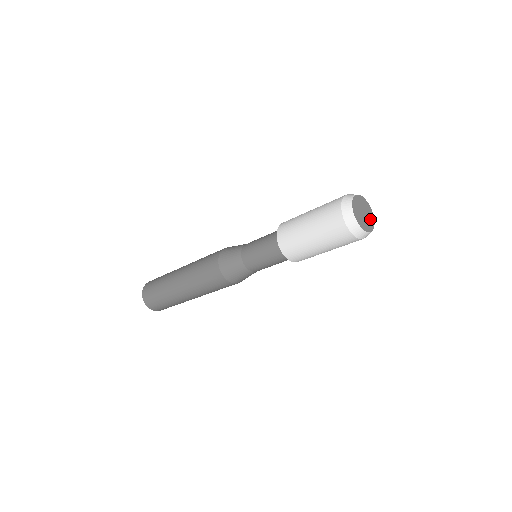
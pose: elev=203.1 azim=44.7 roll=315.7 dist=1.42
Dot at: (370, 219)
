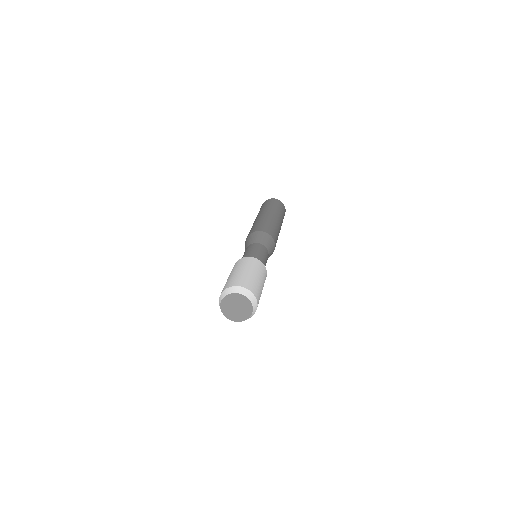
Dot at: (246, 305)
